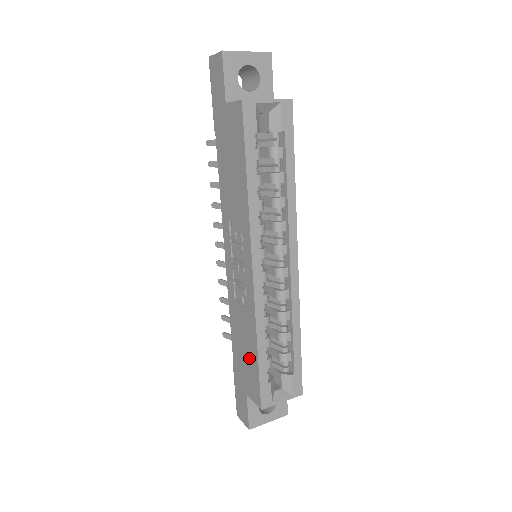
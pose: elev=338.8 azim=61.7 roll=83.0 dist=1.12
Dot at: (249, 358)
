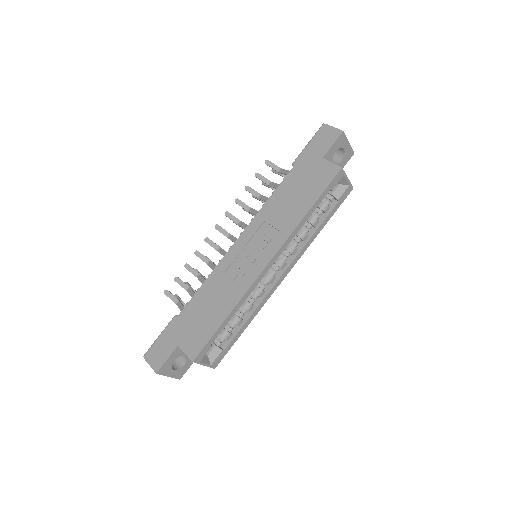
Dot at: (208, 320)
